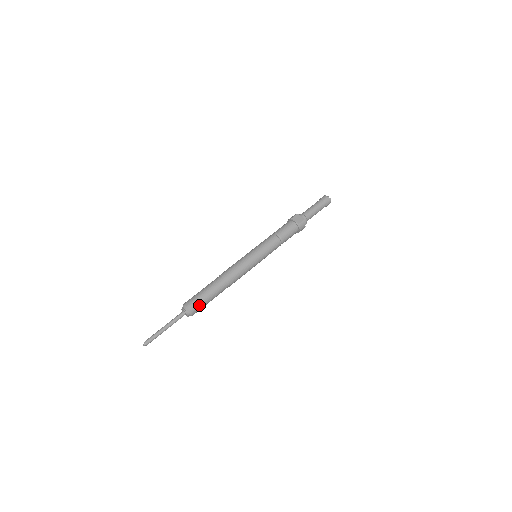
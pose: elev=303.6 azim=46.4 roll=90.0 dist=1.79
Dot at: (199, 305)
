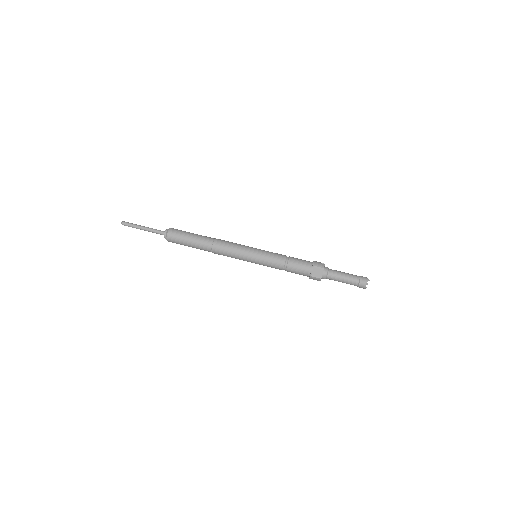
Dot at: (177, 242)
